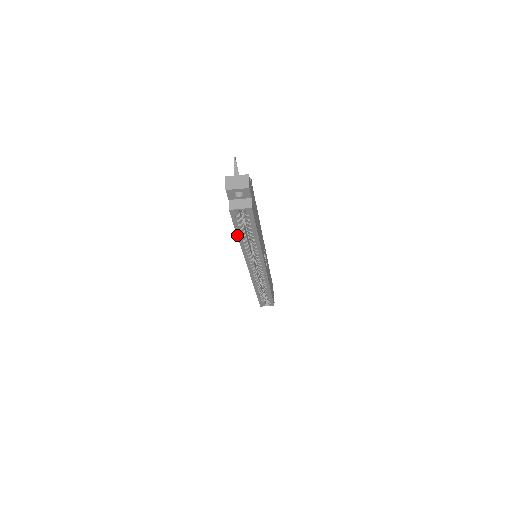
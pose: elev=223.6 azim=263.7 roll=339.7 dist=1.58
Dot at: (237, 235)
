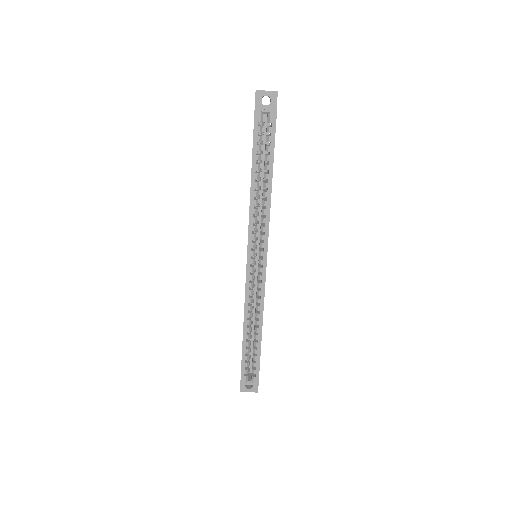
Dot at: (252, 166)
